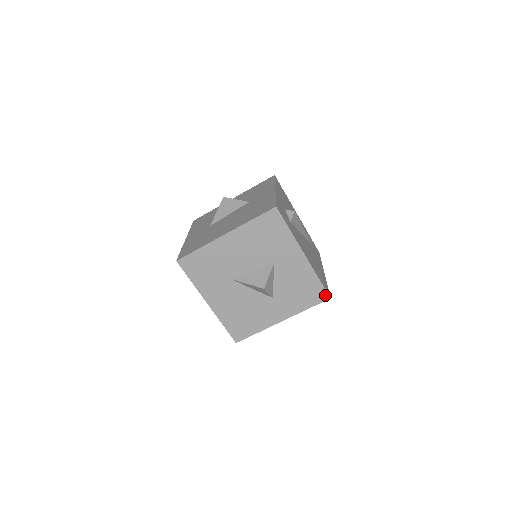
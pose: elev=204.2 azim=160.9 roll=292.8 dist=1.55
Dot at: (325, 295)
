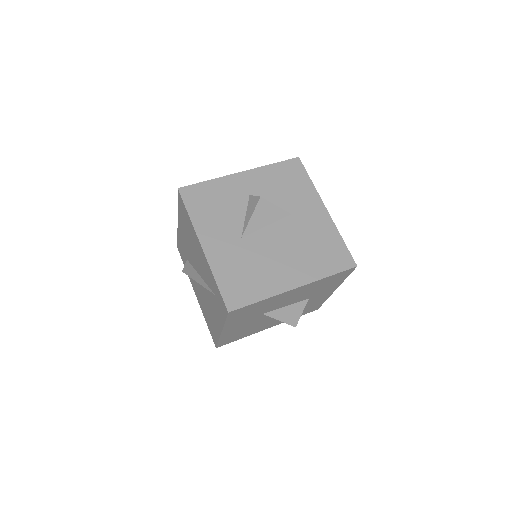
Dot at: (317, 309)
